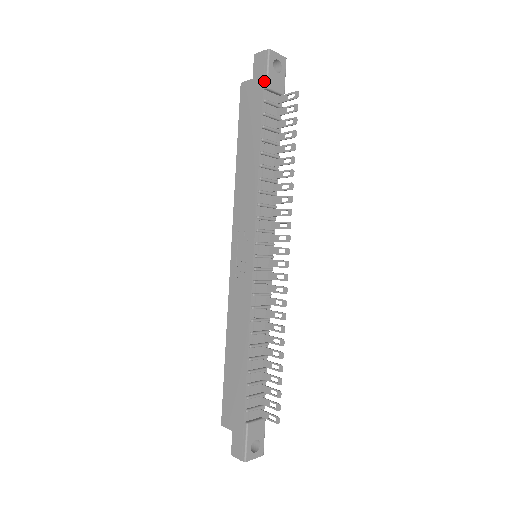
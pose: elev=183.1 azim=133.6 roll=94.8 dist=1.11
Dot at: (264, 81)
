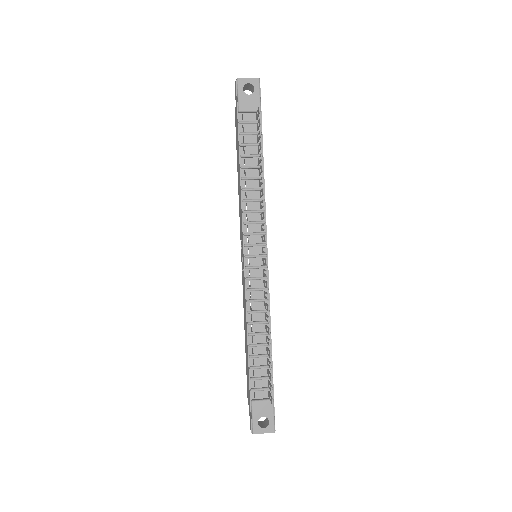
Dot at: (237, 106)
